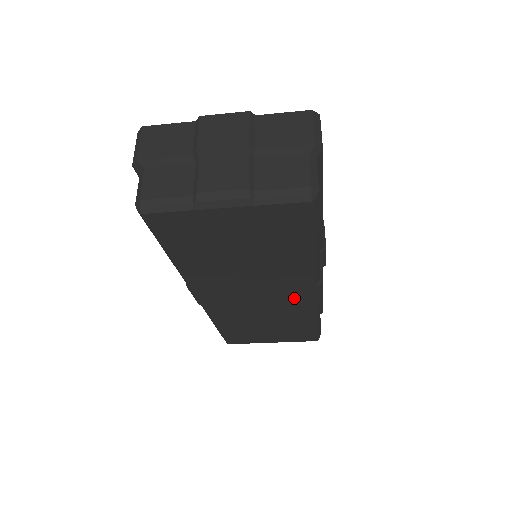
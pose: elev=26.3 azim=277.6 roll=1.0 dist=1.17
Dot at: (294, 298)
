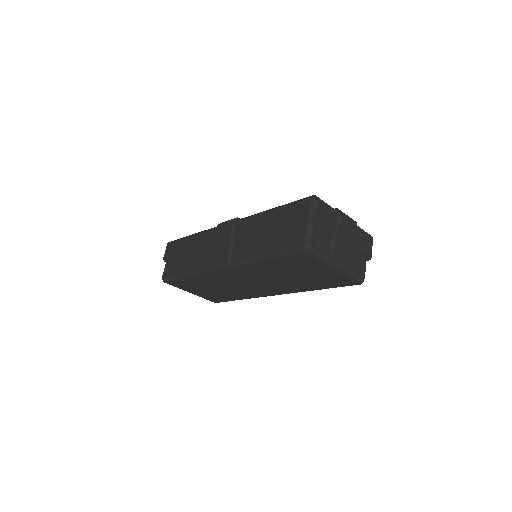
Dot at: (264, 291)
